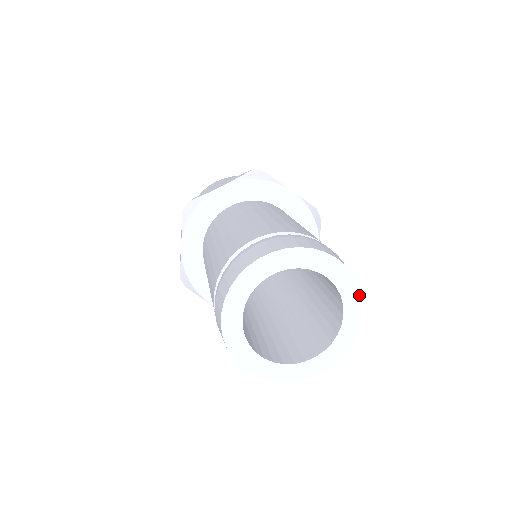
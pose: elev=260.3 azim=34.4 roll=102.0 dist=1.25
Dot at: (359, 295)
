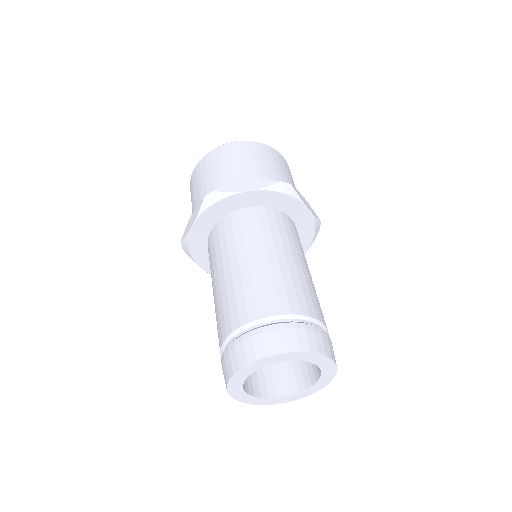
Dot at: (333, 375)
